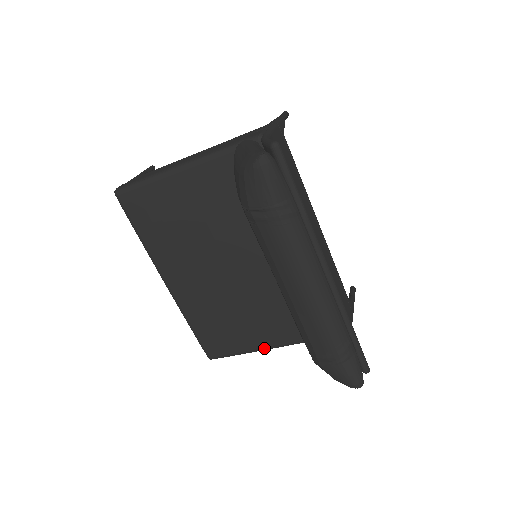
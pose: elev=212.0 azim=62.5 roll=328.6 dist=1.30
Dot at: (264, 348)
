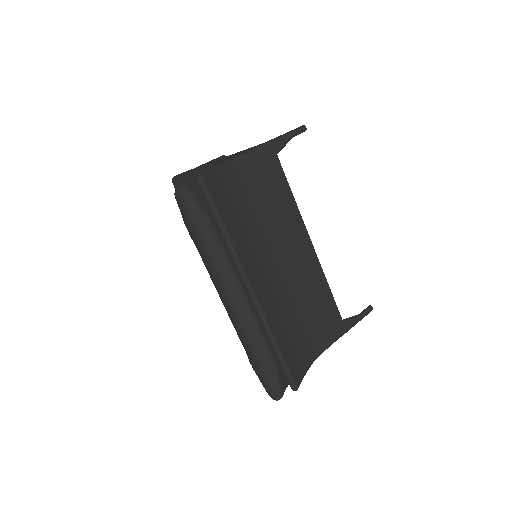
Dot at: occluded
